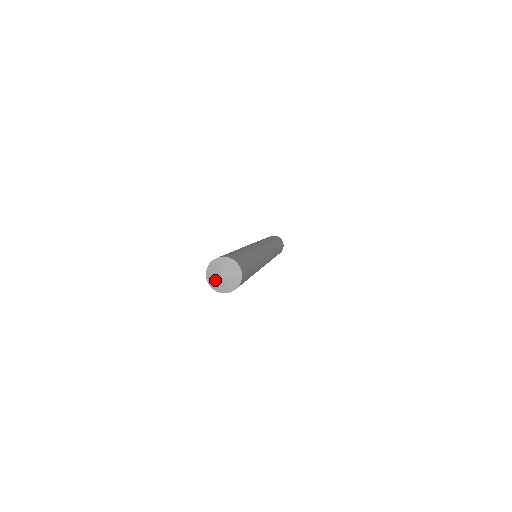
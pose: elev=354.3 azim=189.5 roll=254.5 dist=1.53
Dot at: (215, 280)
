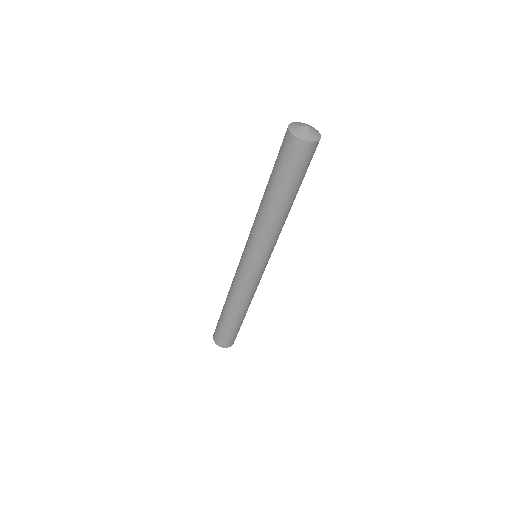
Dot at: (298, 127)
